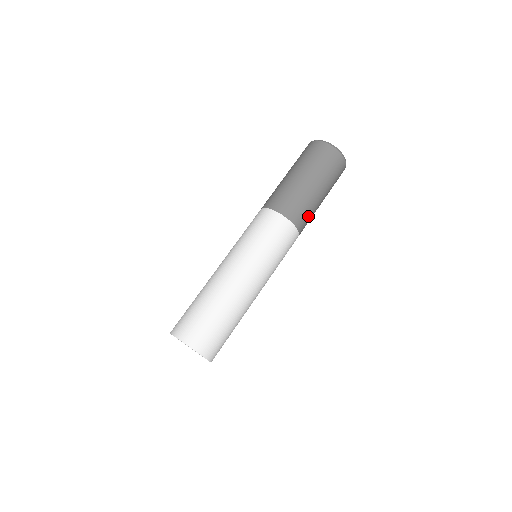
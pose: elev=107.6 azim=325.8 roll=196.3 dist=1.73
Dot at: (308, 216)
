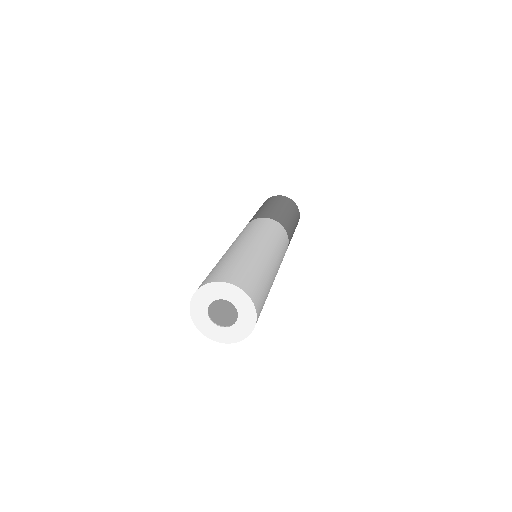
Dot at: (283, 219)
